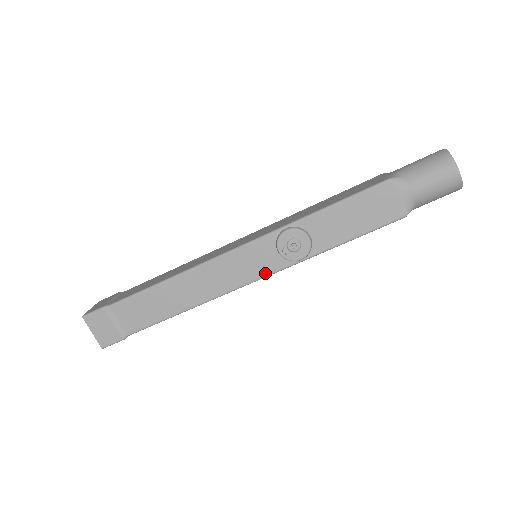
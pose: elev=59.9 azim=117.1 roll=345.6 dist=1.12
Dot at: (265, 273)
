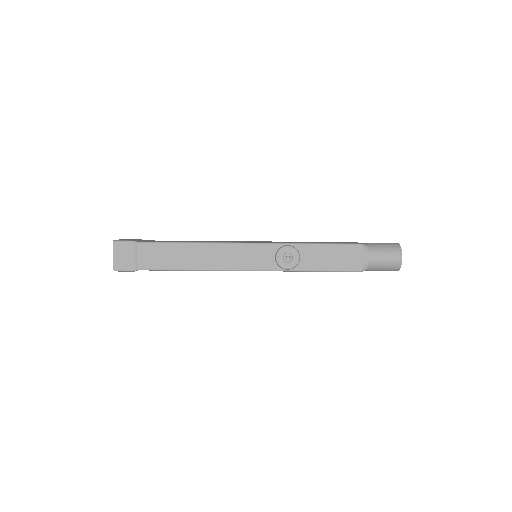
Dot at: (260, 268)
